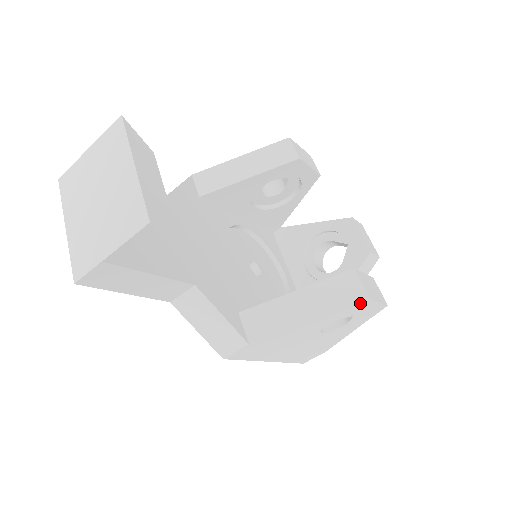
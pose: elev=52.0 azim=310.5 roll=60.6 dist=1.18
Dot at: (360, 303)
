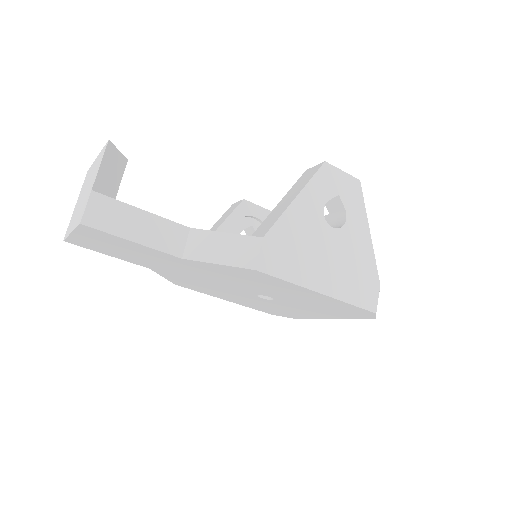
Dot at: (324, 170)
